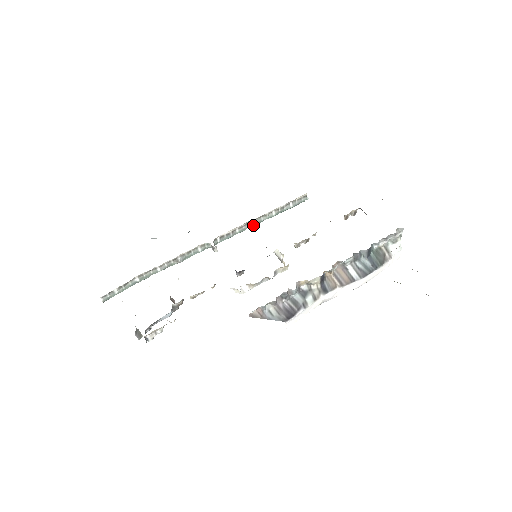
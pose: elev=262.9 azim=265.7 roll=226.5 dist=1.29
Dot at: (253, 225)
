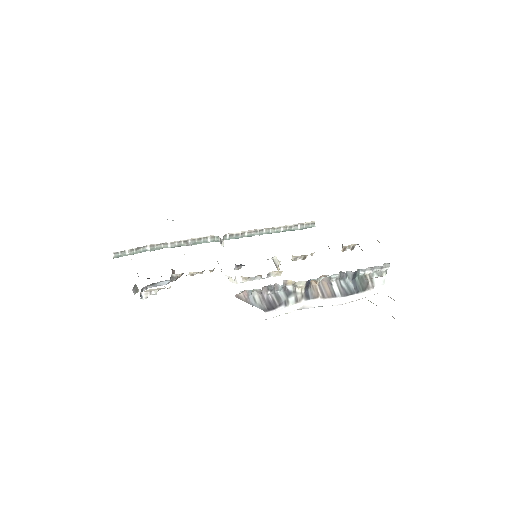
Dot at: (261, 234)
